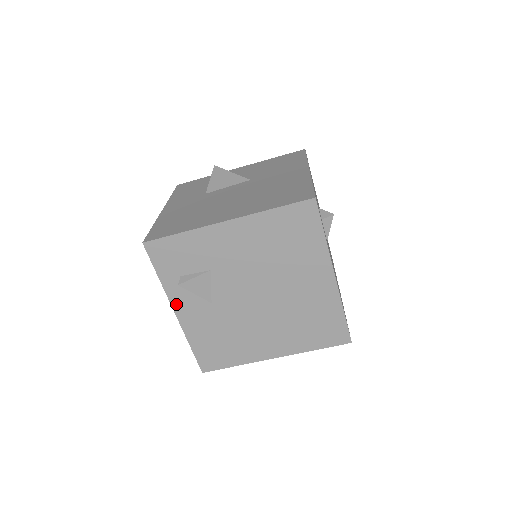
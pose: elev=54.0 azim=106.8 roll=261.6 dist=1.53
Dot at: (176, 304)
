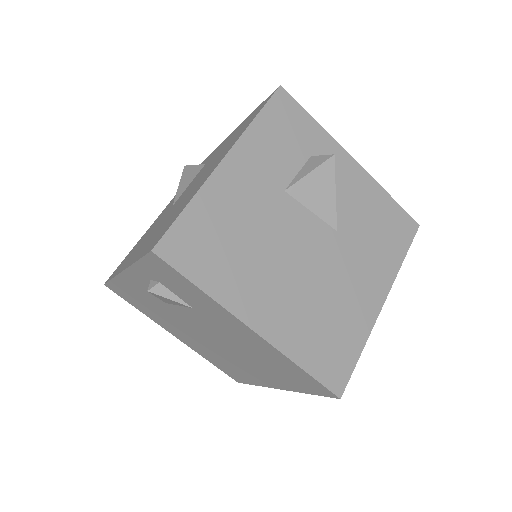
Dot at: (131, 274)
